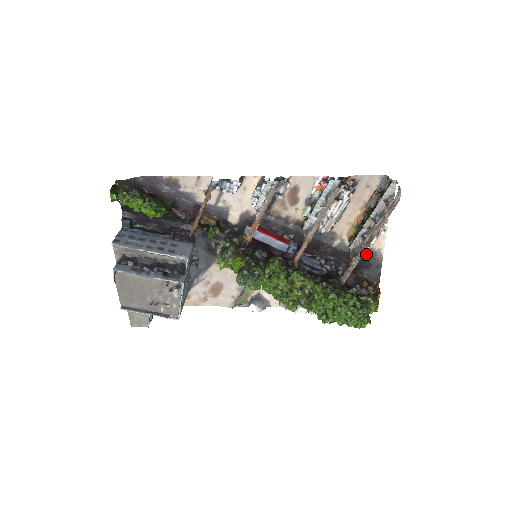
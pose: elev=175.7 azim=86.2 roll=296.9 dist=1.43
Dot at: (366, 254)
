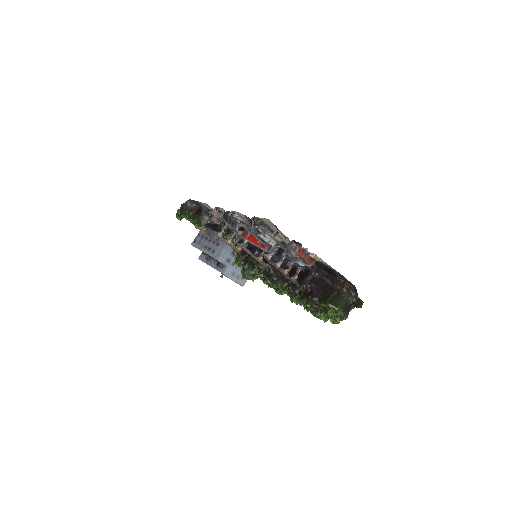
Dot at: (323, 264)
